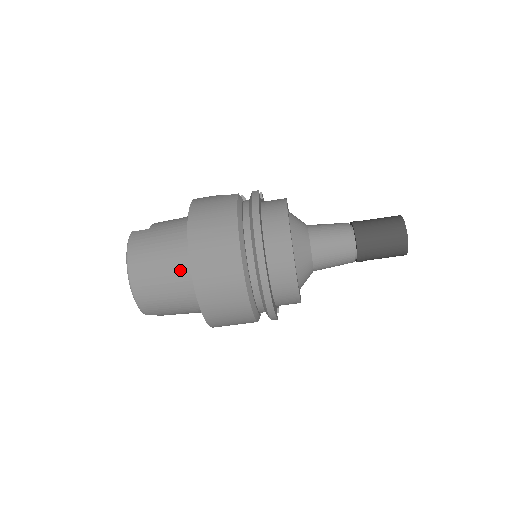
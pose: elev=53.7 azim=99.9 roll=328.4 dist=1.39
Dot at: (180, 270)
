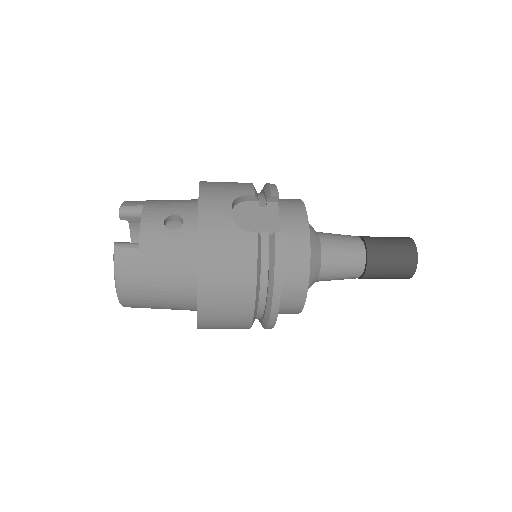
Dot at: (181, 304)
